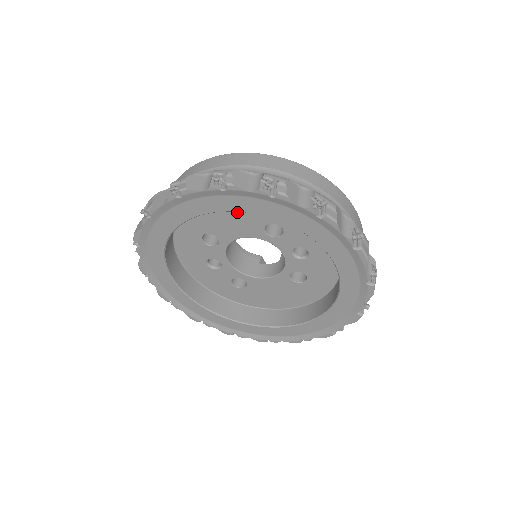
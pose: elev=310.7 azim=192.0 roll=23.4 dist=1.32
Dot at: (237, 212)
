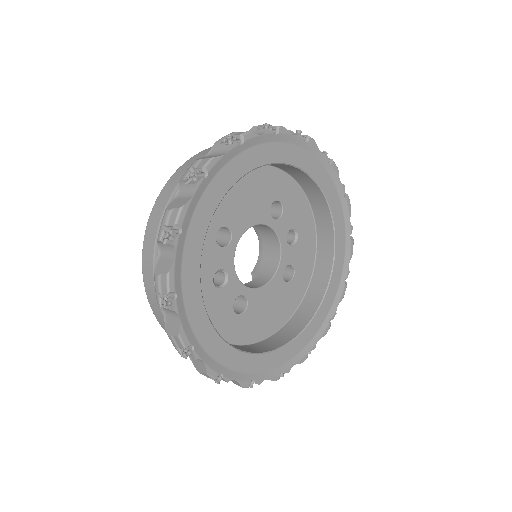
Dot at: (252, 189)
